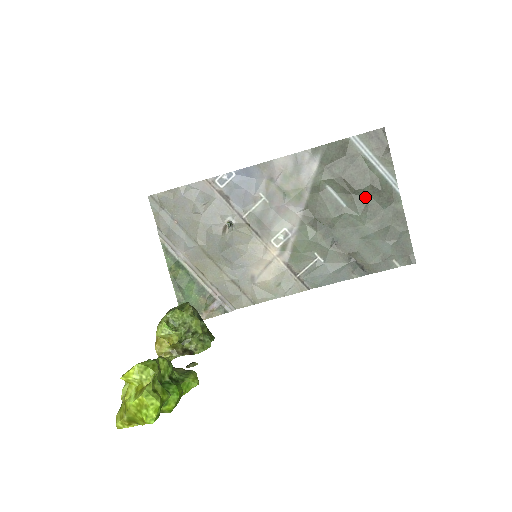
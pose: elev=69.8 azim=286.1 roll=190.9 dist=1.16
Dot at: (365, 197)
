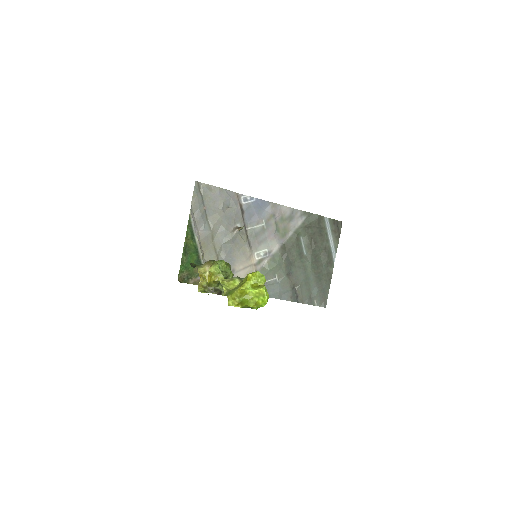
Dot at: (318, 255)
